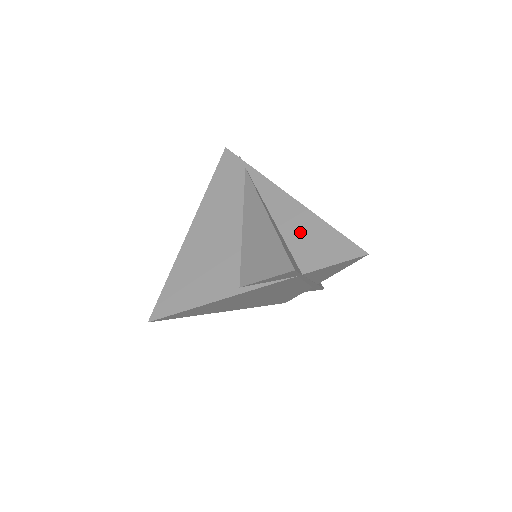
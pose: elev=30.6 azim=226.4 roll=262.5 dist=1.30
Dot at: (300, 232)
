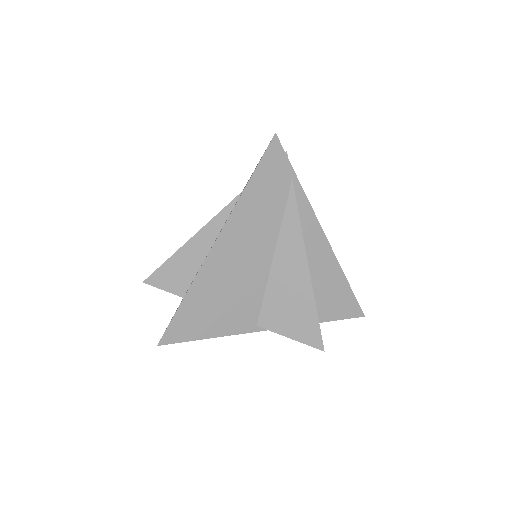
Dot at: (323, 283)
